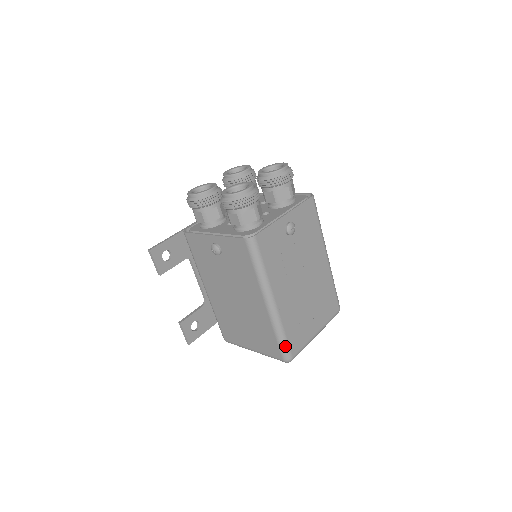
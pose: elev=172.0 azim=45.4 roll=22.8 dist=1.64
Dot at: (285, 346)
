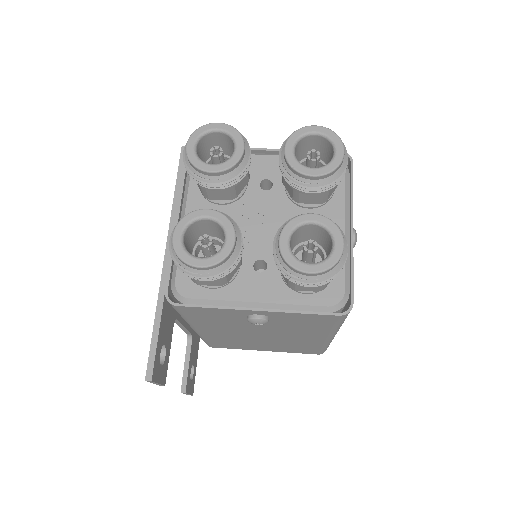
Dot at: occluded
